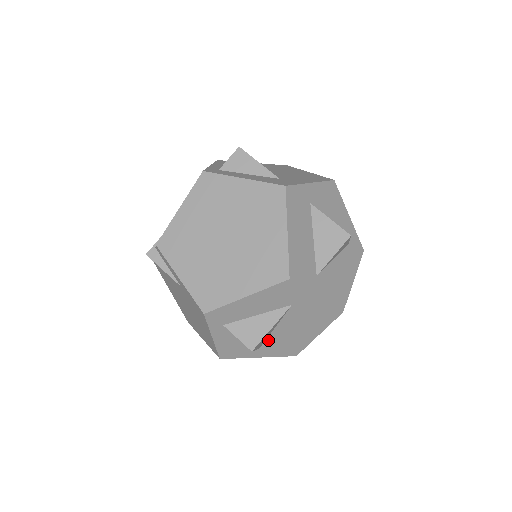
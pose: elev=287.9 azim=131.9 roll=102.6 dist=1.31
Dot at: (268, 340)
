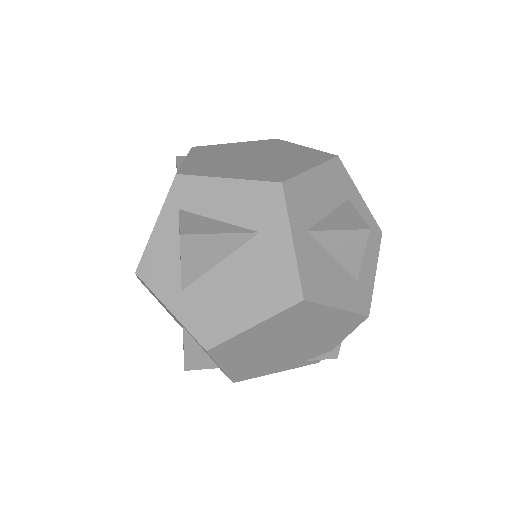
Dot at: (199, 282)
